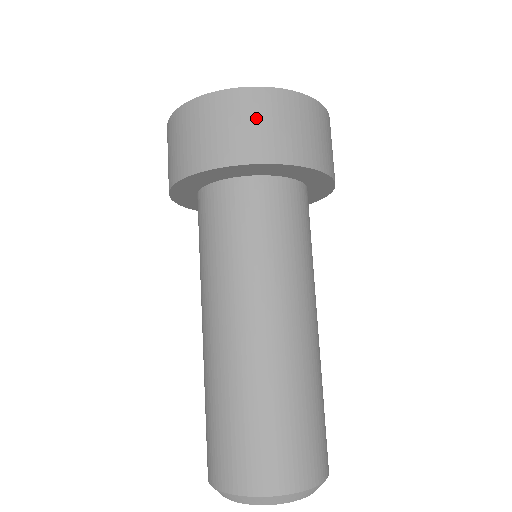
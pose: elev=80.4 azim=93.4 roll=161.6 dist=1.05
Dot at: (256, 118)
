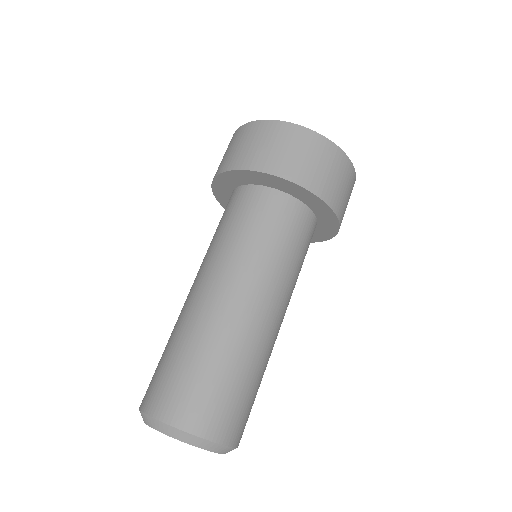
Dot at: (304, 151)
